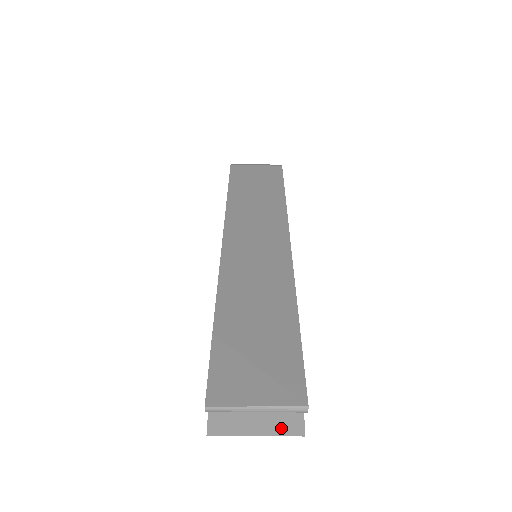
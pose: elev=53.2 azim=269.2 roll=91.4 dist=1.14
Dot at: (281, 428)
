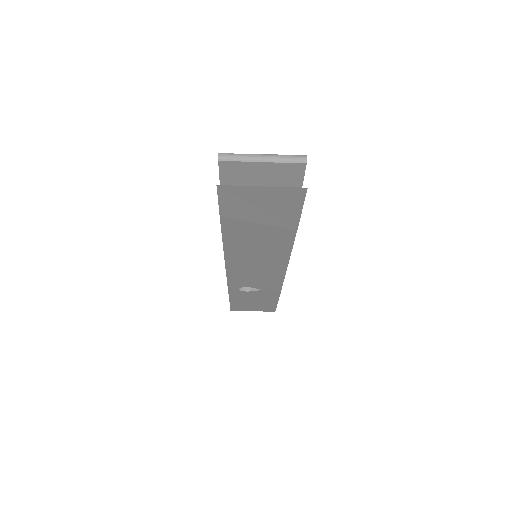
Dot at: (285, 188)
